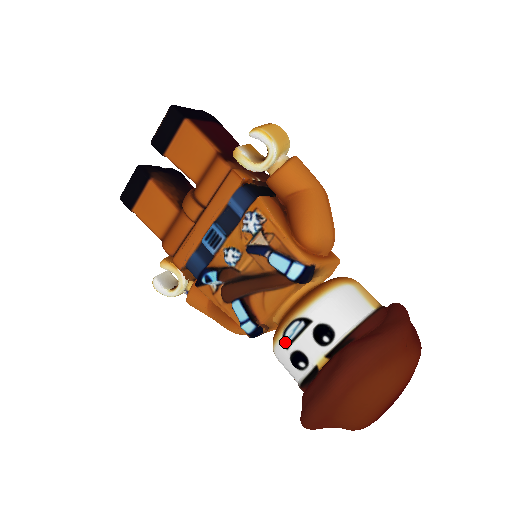
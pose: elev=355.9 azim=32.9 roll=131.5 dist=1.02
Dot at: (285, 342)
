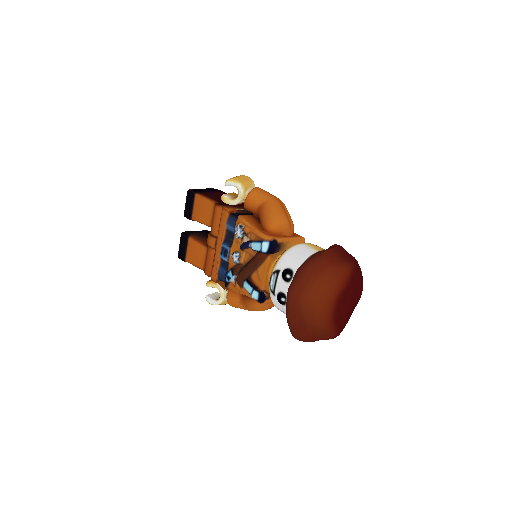
Dot at: (272, 291)
